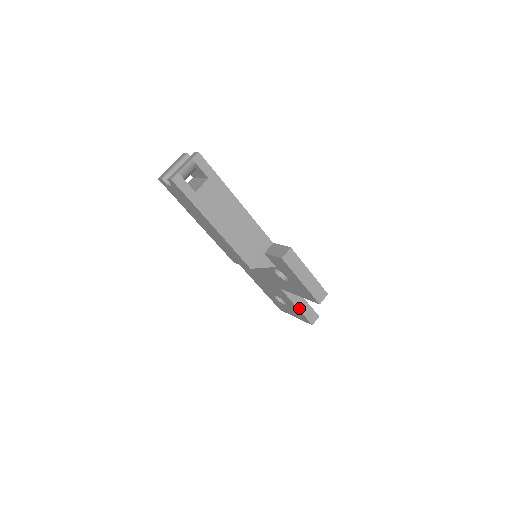
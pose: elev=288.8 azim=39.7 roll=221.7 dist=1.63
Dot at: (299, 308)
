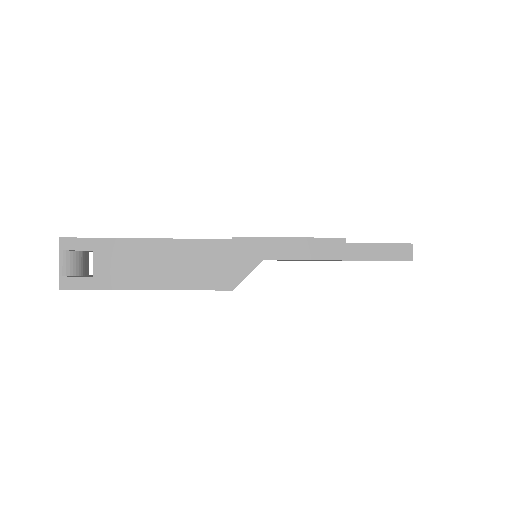
Dot at: (372, 259)
